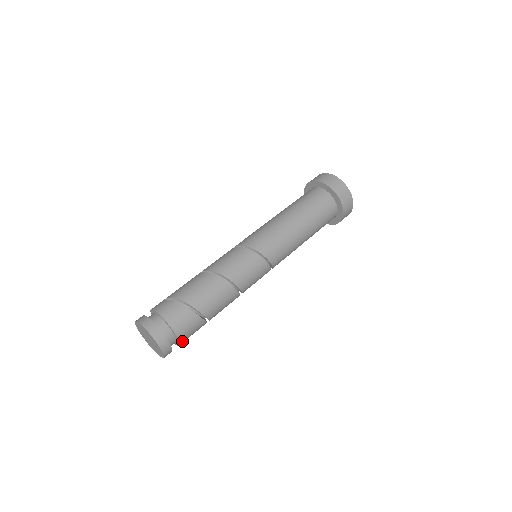
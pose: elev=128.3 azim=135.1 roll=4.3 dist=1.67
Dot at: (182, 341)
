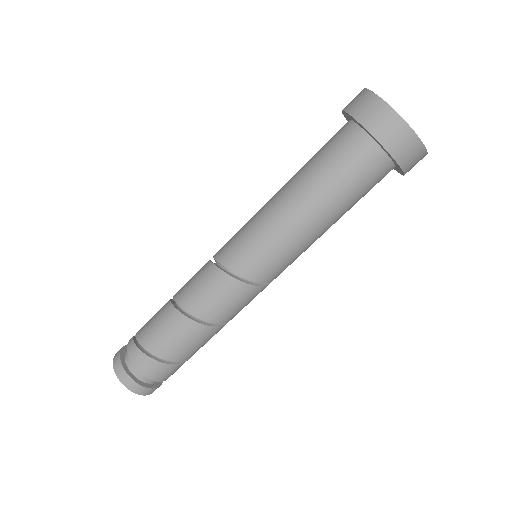
Dot at: occluded
